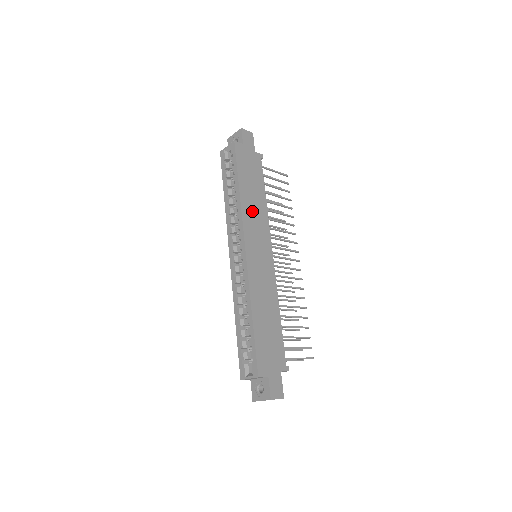
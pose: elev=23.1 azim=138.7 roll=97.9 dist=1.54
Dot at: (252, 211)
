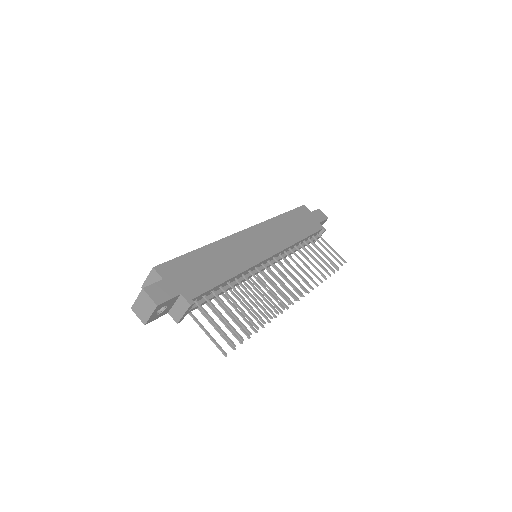
Dot at: (278, 229)
